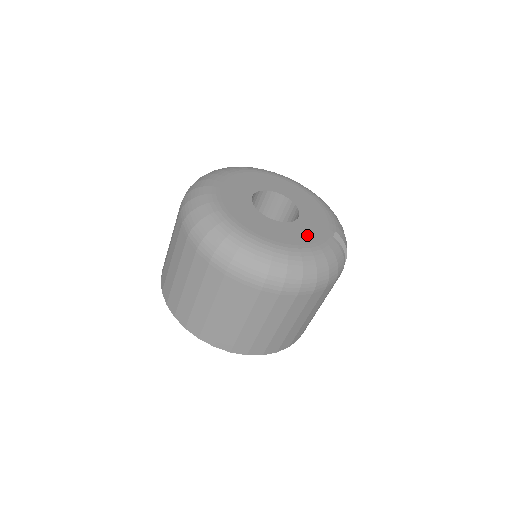
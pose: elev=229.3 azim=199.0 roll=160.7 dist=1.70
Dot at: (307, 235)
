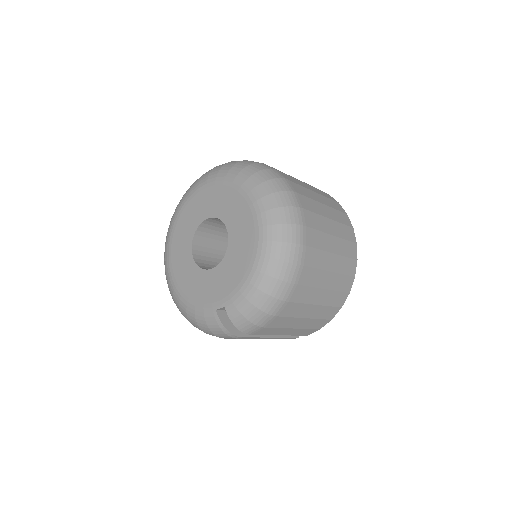
Dot at: (198, 290)
